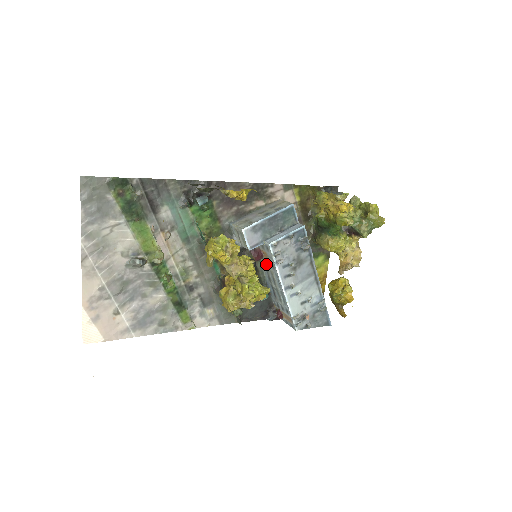
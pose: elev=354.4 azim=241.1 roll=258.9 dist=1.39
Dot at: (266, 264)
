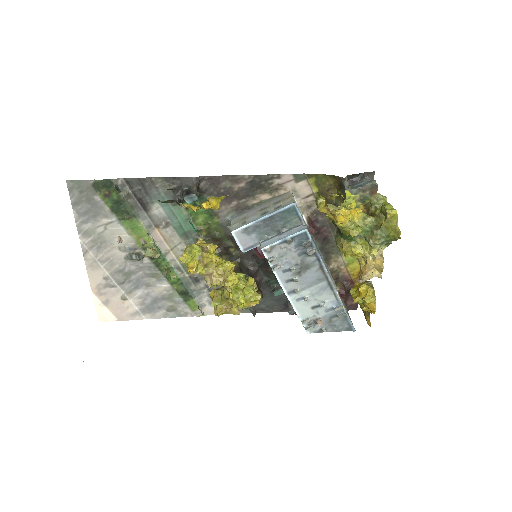
Dot at: occluded
